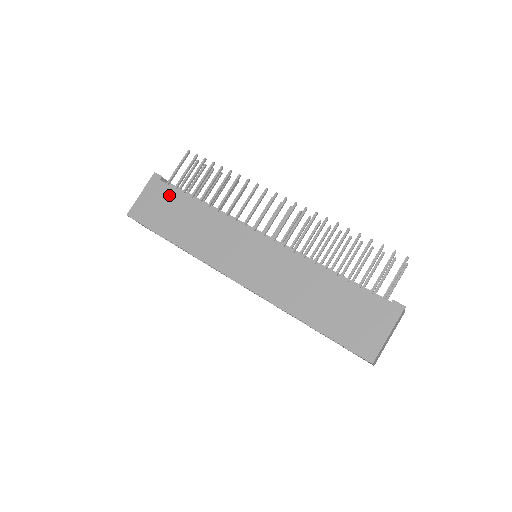
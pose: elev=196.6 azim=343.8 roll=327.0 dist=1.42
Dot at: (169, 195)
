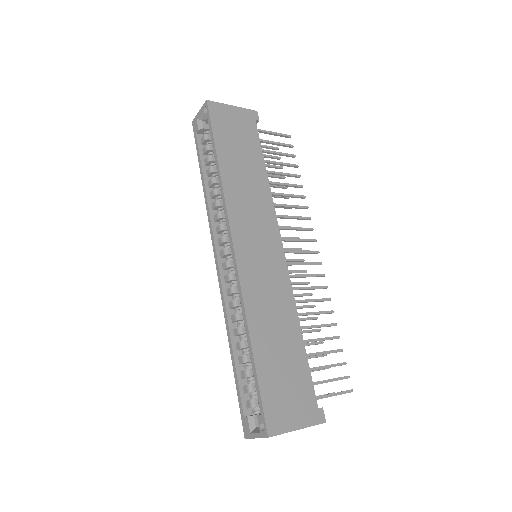
Dot at: (251, 137)
